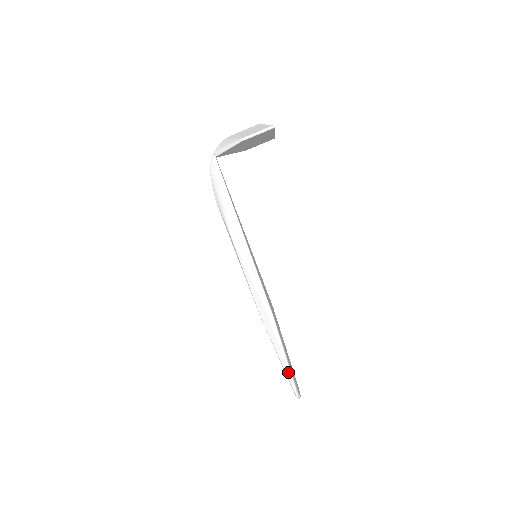
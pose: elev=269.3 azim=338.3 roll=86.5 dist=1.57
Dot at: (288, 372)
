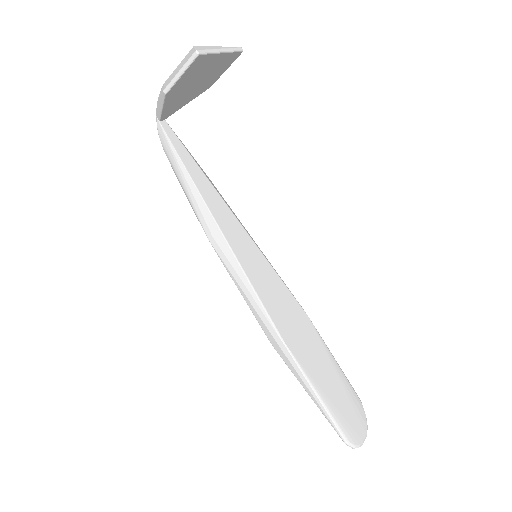
Dot at: (329, 419)
